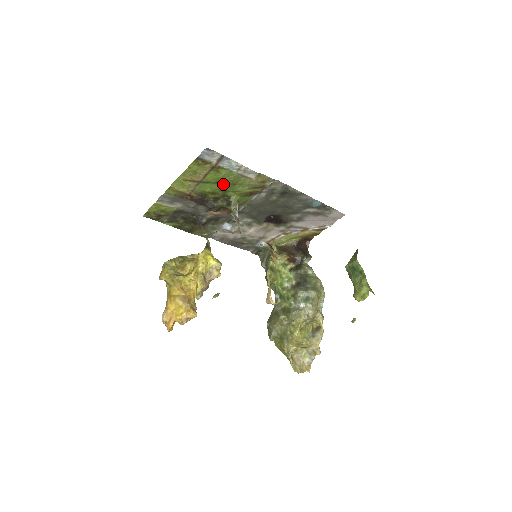
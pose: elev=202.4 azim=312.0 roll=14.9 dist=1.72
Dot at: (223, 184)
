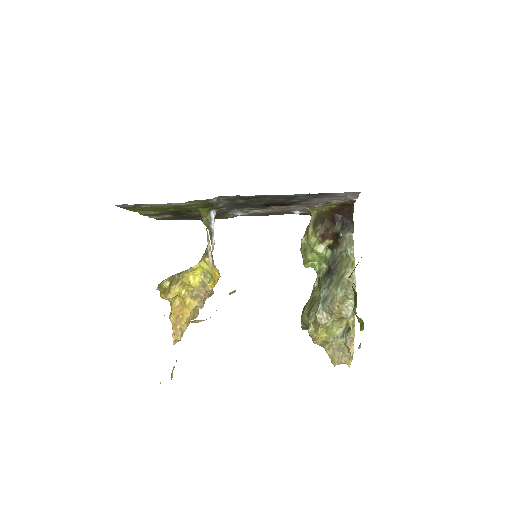
Dot at: (174, 208)
